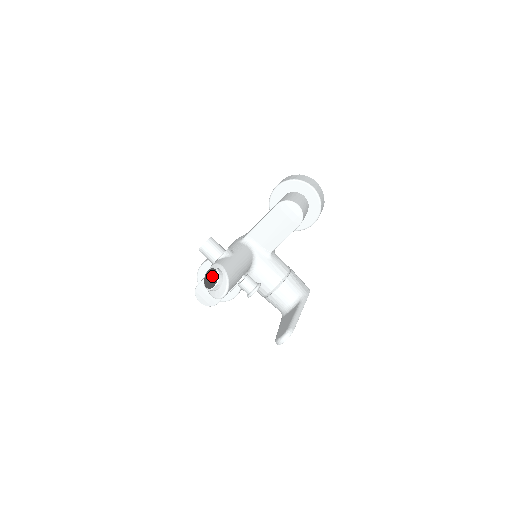
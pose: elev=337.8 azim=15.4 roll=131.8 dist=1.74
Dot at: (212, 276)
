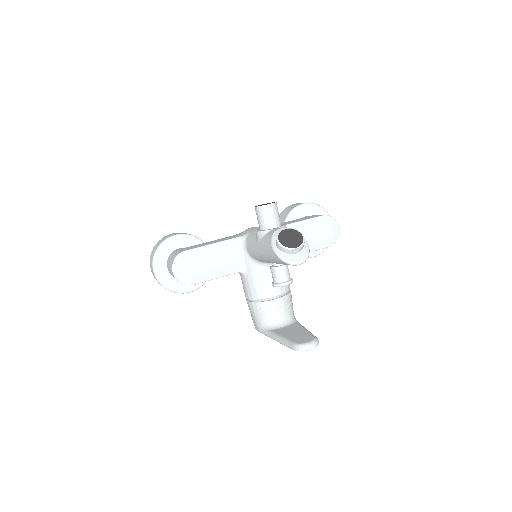
Dot at: (293, 236)
